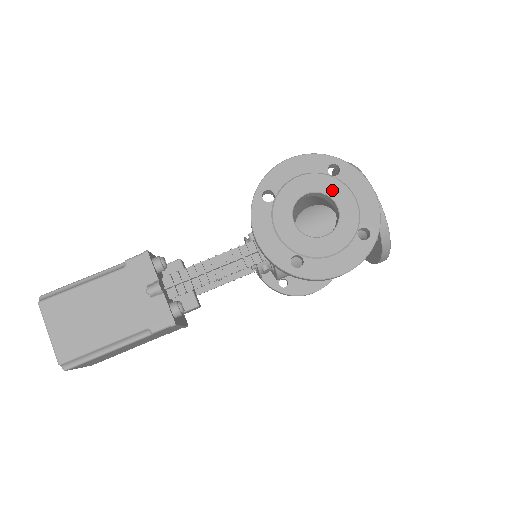
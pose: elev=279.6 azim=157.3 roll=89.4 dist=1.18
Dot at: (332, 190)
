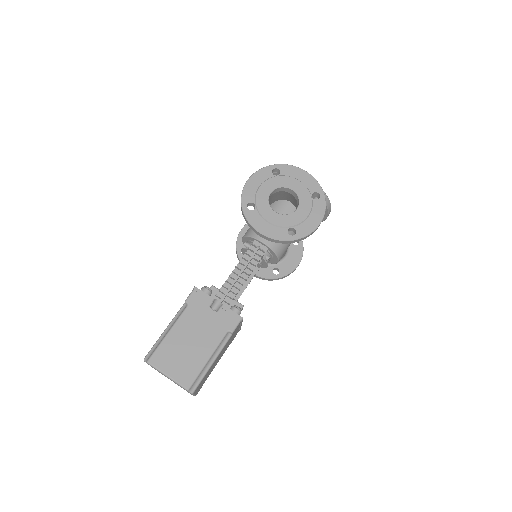
Dot at: (283, 183)
